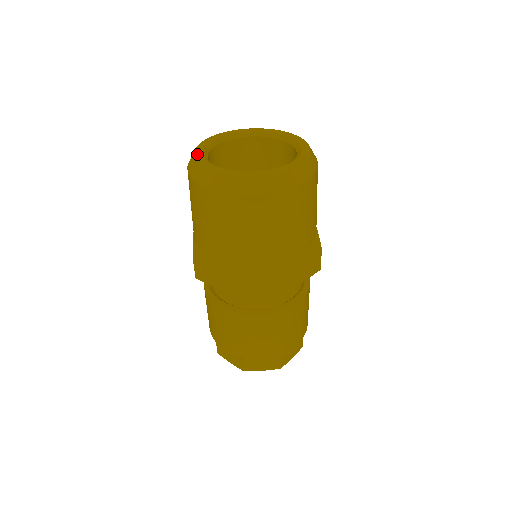
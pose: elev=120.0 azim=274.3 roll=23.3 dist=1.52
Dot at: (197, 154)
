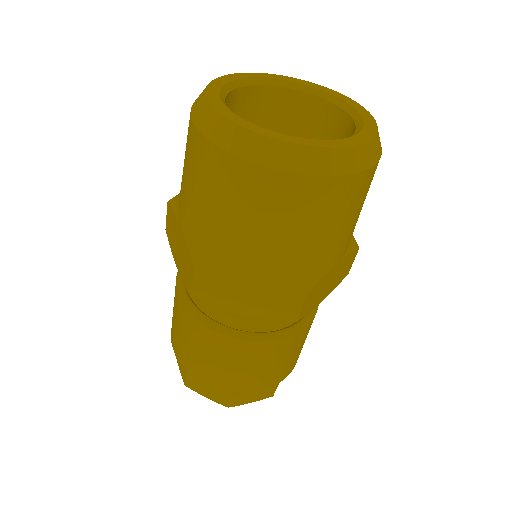
Dot at: (216, 105)
